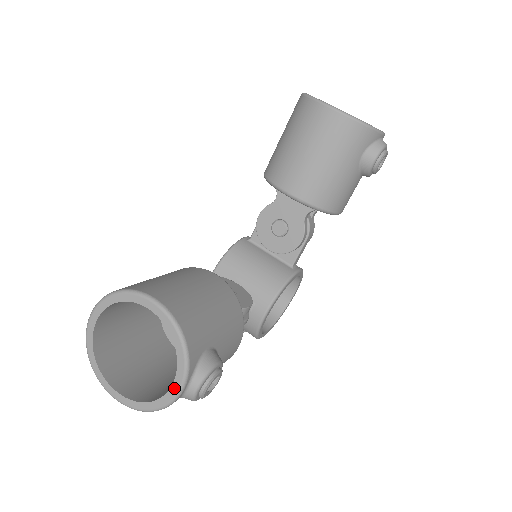
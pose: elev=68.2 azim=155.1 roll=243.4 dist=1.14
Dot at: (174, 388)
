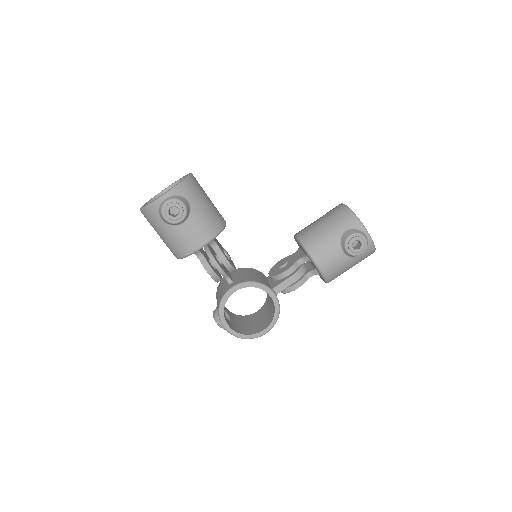
Dot at: (162, 195)
